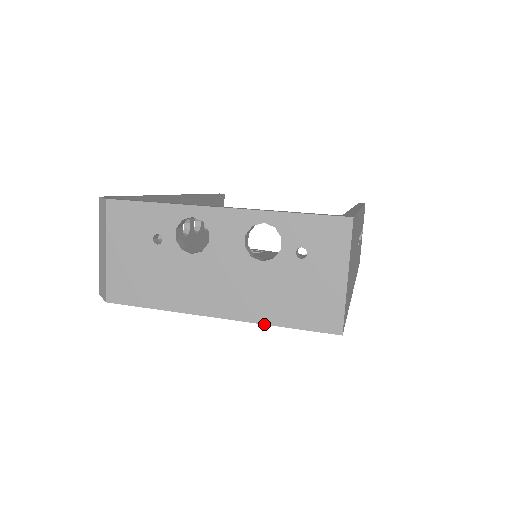
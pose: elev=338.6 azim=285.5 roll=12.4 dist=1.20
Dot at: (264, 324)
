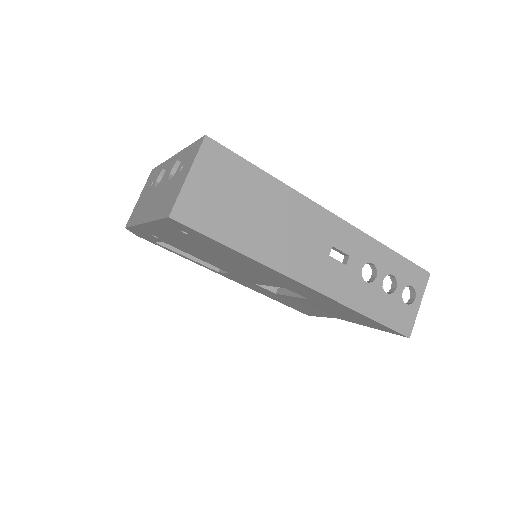
Dot at: (152, 221)
